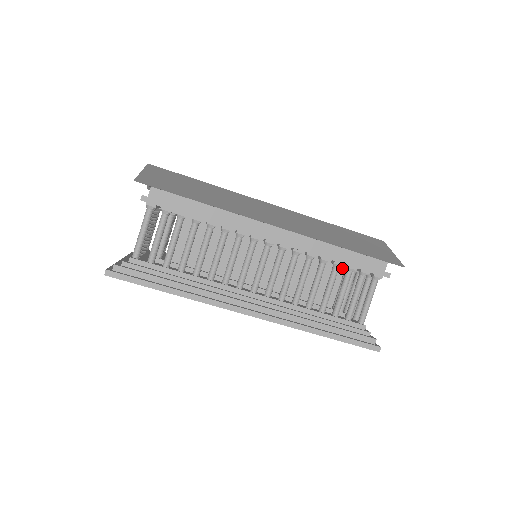
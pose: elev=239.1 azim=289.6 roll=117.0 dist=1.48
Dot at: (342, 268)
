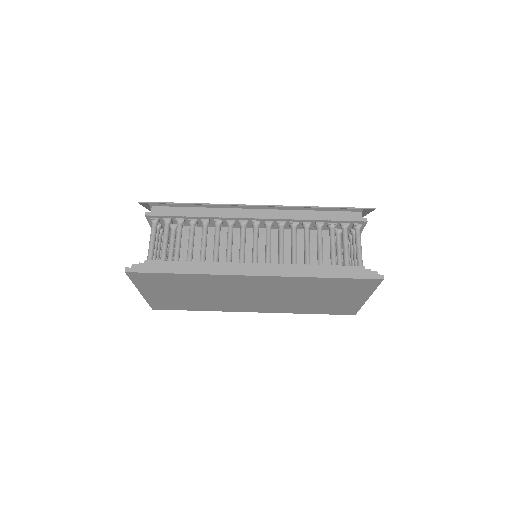
Dot at: (328, 234)
